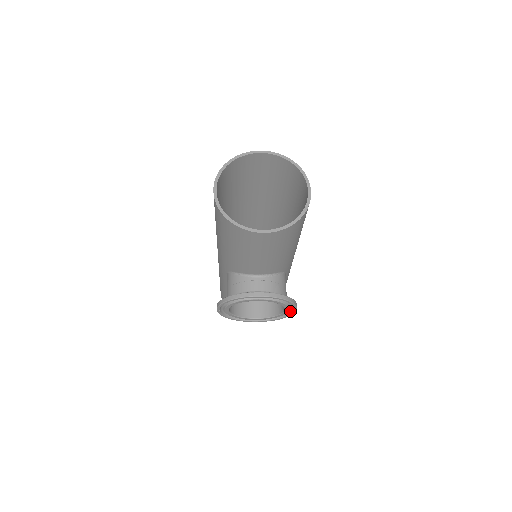
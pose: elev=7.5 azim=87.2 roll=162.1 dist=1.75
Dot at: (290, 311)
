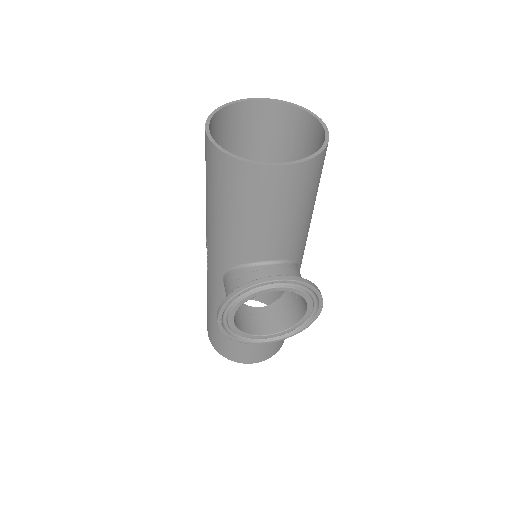
Dot at: (312, 314)
